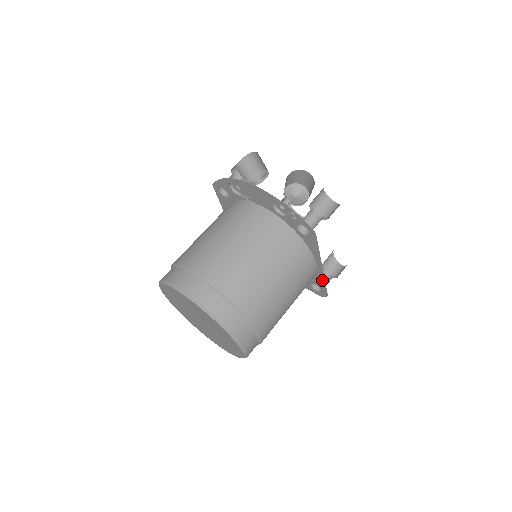
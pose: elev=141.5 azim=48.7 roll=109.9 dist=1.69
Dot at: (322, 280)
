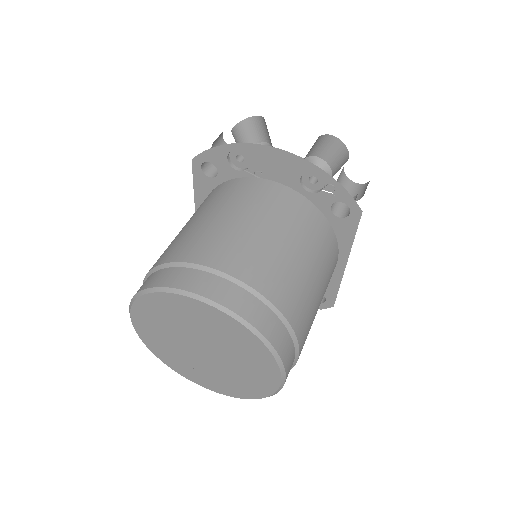
Dot at: (335, 284)
